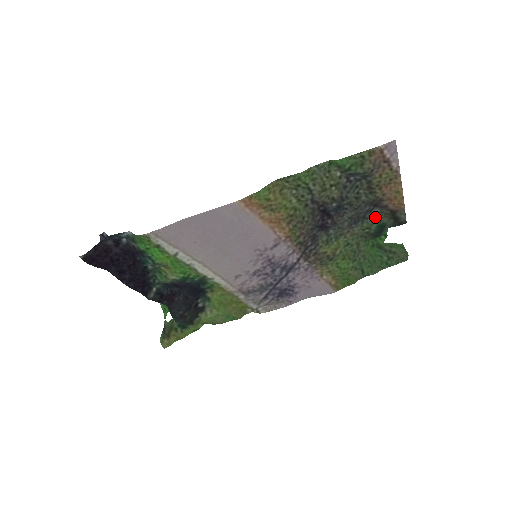
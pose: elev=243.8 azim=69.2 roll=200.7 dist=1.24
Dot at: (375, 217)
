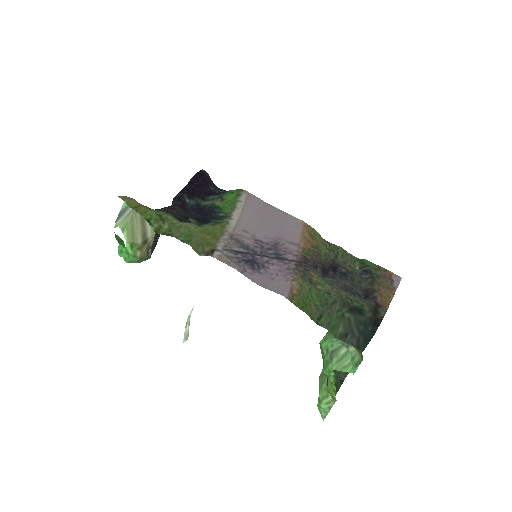
Dot at: (361, 301)
